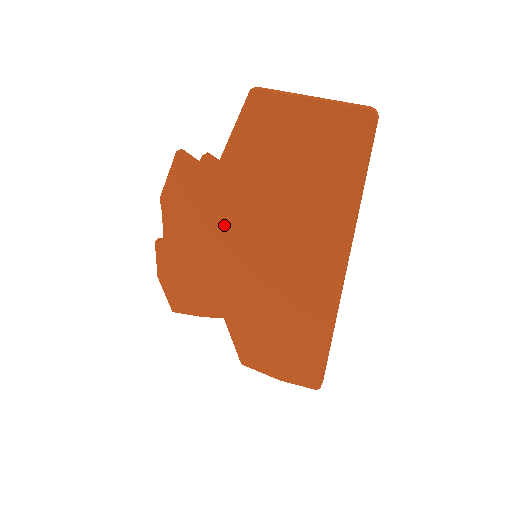
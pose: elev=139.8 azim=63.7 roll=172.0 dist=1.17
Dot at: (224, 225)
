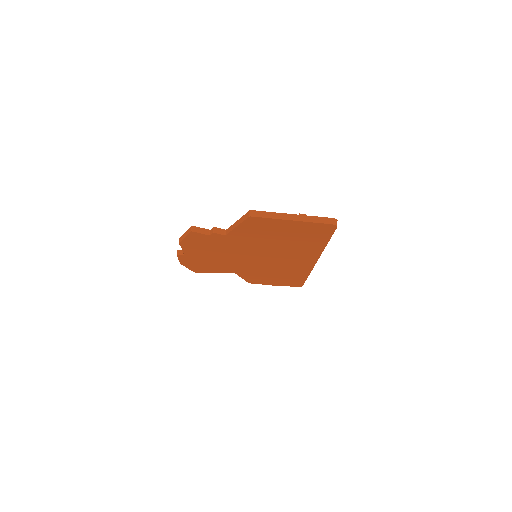
Dot at: (232, 251)
